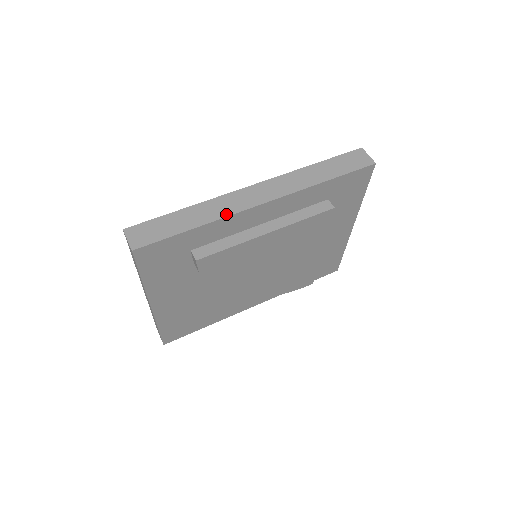
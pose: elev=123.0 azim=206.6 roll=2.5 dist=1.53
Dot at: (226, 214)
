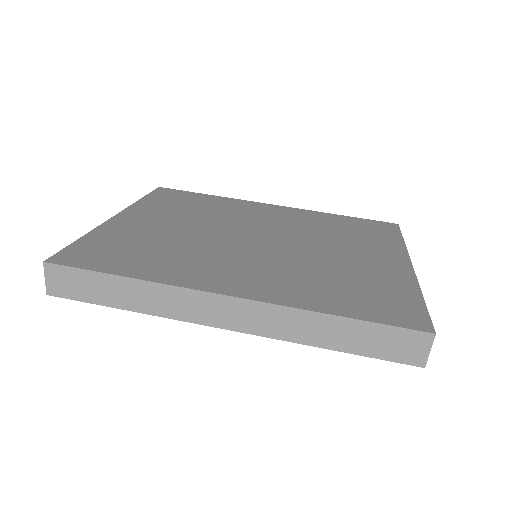
Dot at: (170, 315)
